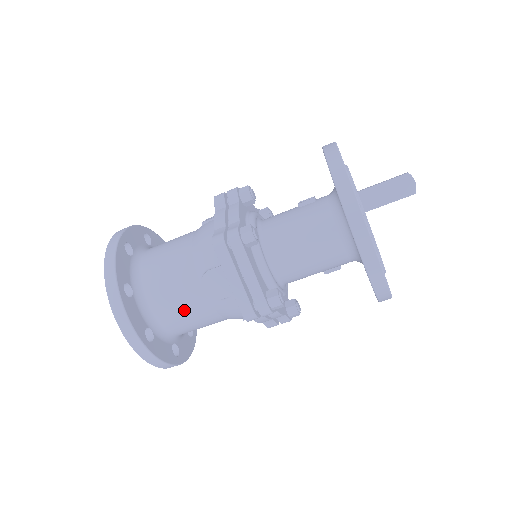
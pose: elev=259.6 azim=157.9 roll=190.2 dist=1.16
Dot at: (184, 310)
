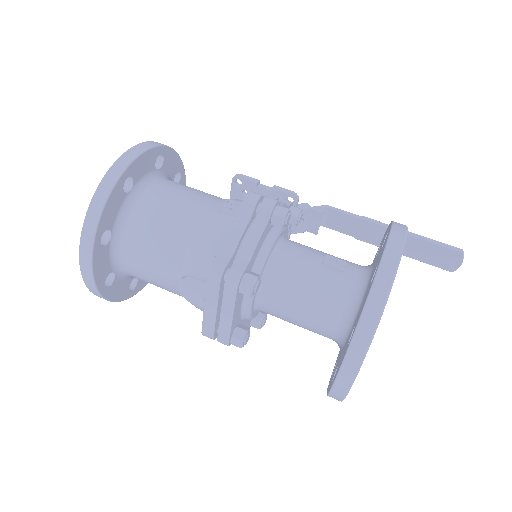
Dot at: (154, 280)
